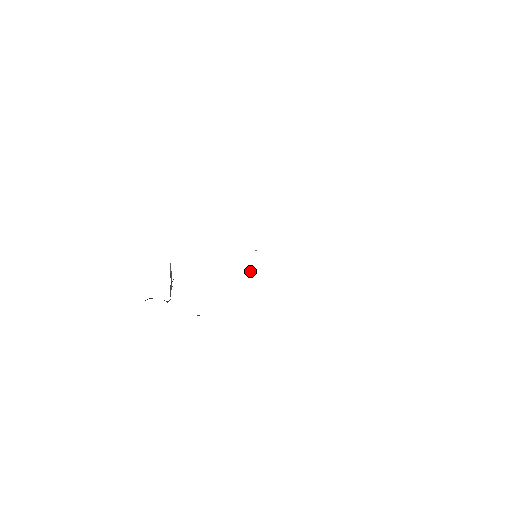
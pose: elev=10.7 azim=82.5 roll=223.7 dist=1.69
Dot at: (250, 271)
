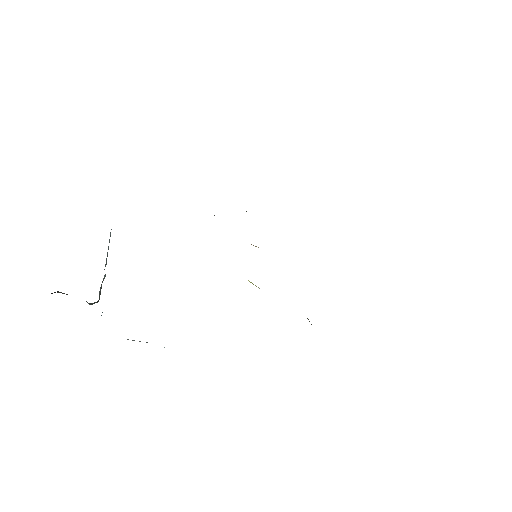
Dot at: occluded
